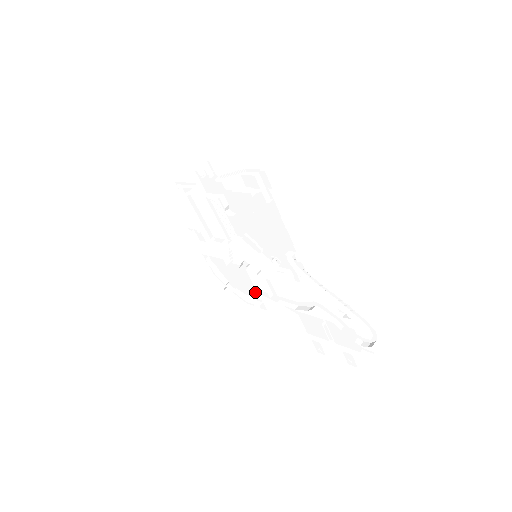
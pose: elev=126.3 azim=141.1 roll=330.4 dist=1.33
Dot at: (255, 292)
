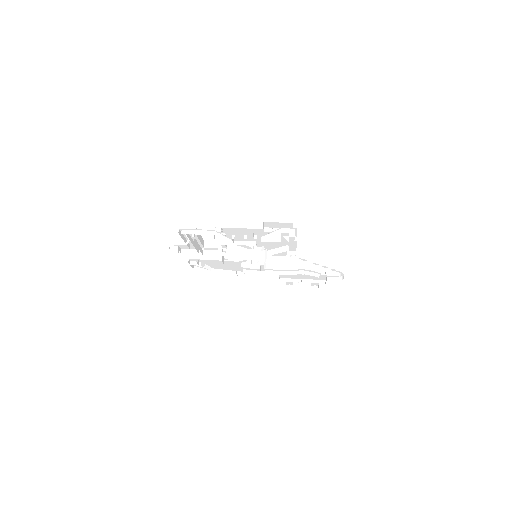
Dot at: (240, 269)
